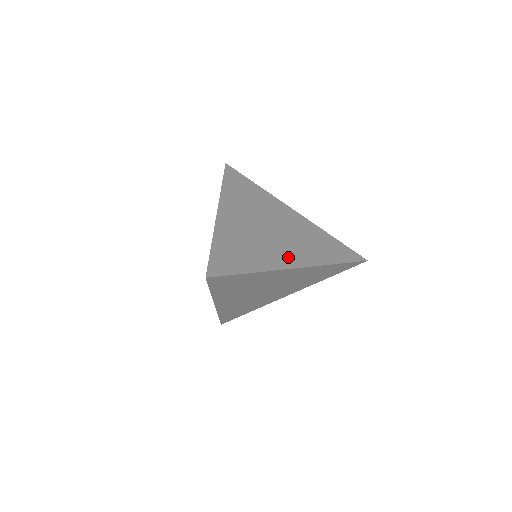
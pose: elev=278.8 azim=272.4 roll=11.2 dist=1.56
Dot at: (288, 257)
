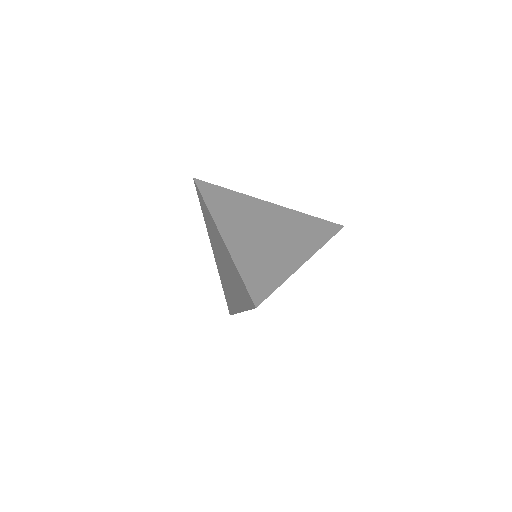
Dot at: (295, 254)
